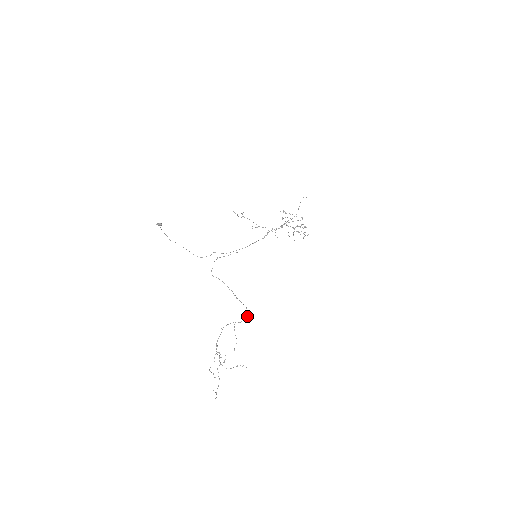
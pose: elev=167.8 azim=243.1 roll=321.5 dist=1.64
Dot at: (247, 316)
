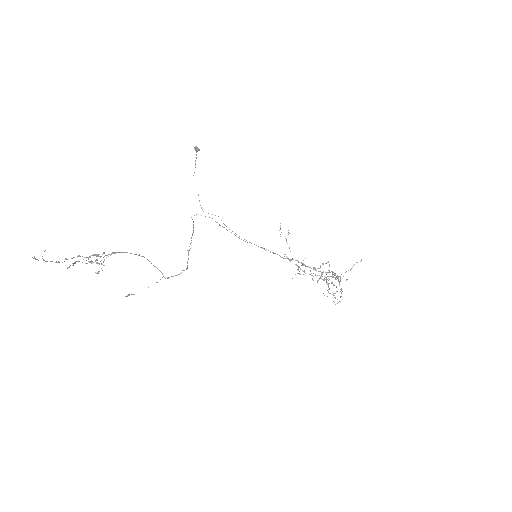
Dot at: (178, 274)
